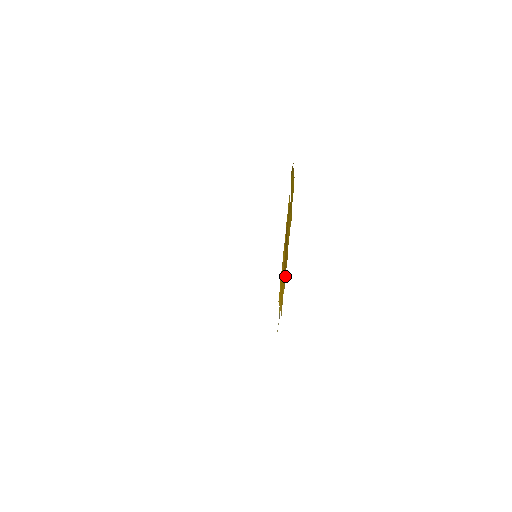
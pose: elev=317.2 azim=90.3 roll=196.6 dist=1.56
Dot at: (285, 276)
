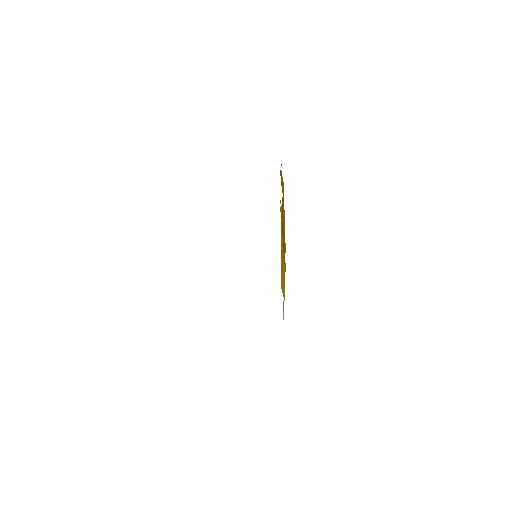
Dot at: occluded
